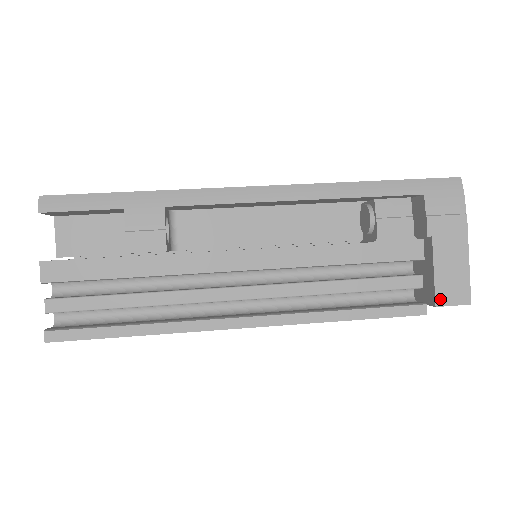
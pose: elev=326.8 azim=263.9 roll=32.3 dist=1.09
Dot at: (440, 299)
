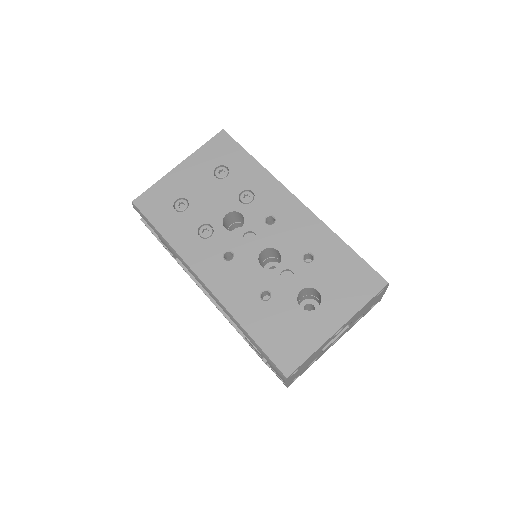
Dot at: occluded
